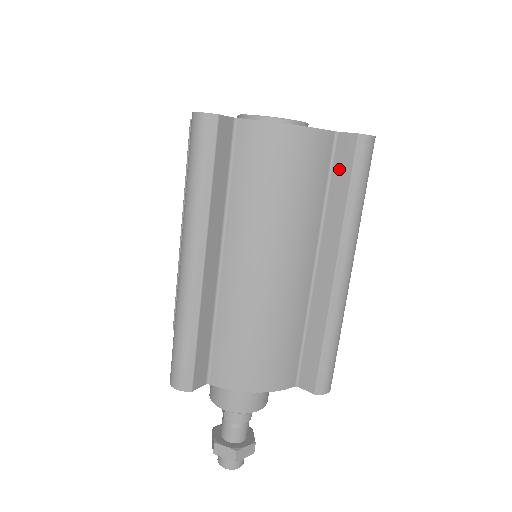
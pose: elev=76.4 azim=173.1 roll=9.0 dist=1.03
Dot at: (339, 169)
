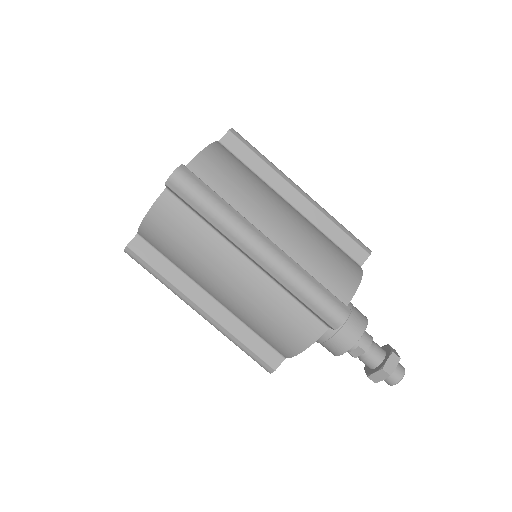
Dot at: (241, 153)
